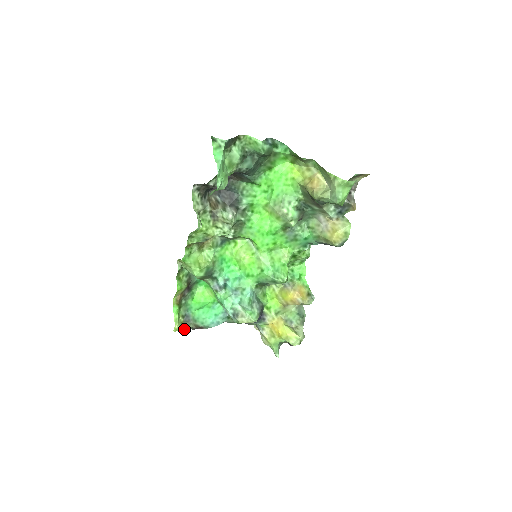
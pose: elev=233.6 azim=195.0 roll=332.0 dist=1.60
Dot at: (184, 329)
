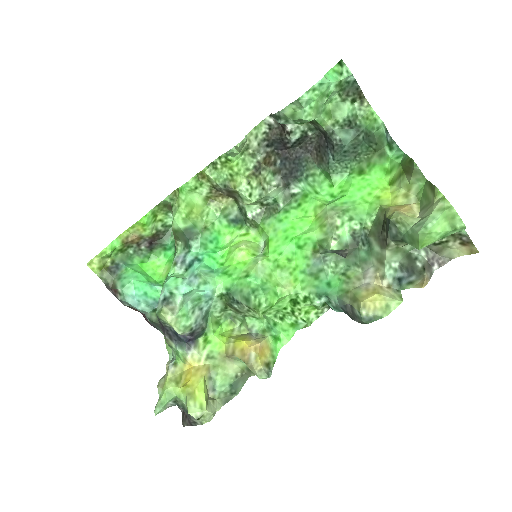
Dot at: (99, 276)
